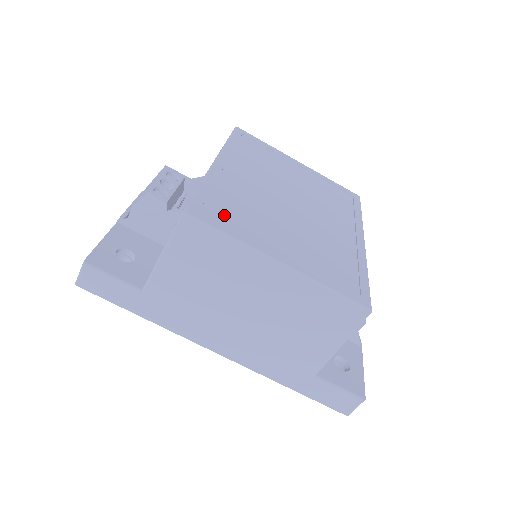
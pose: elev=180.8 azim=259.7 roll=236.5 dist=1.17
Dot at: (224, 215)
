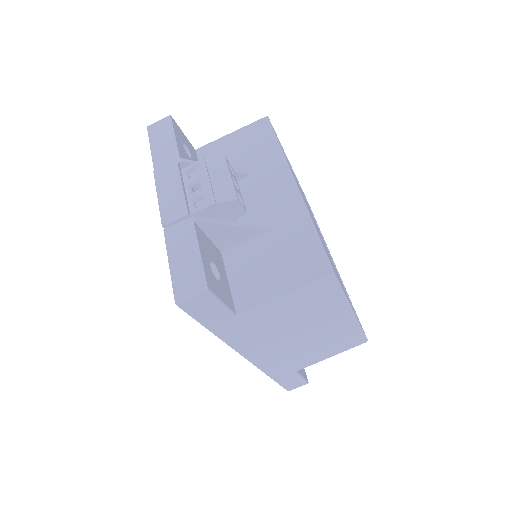
Dot at: occluded
